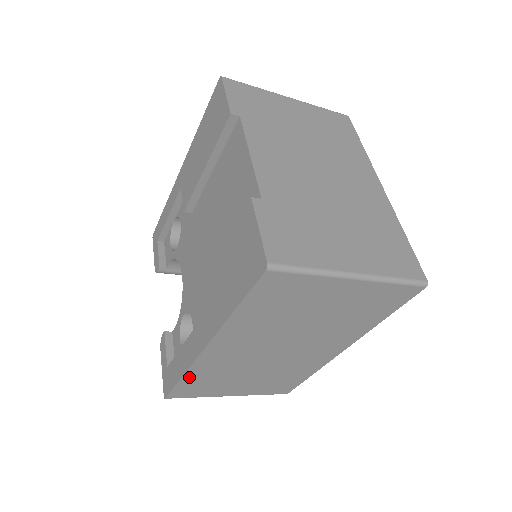
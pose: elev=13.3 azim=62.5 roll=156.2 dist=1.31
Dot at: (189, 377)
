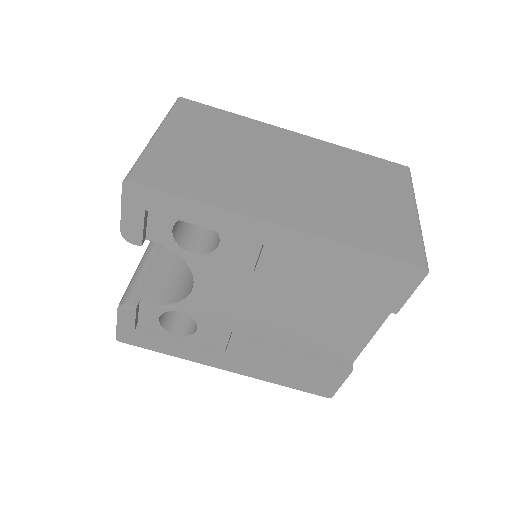
Dot at: occluded
